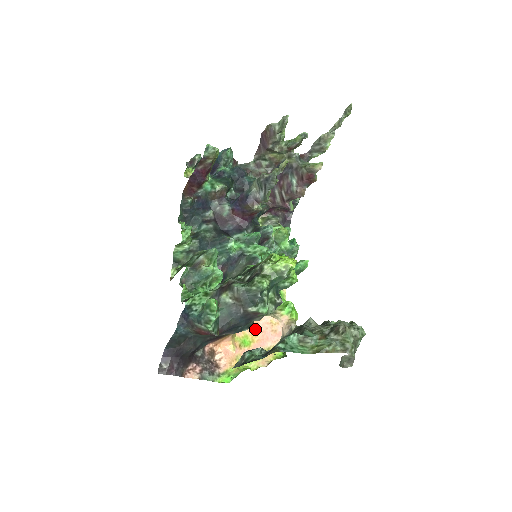
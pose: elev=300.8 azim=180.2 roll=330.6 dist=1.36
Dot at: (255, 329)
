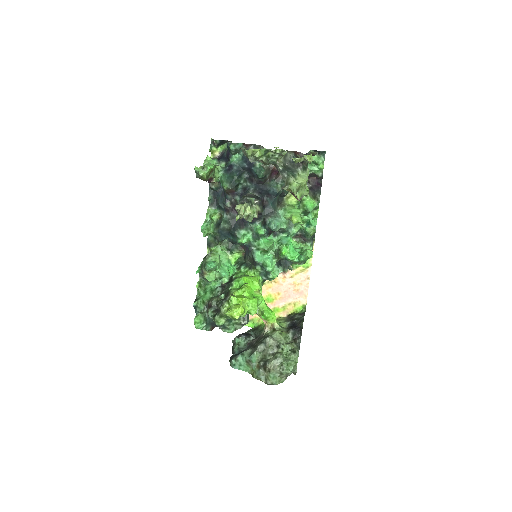
Dot at: (278, 289)
